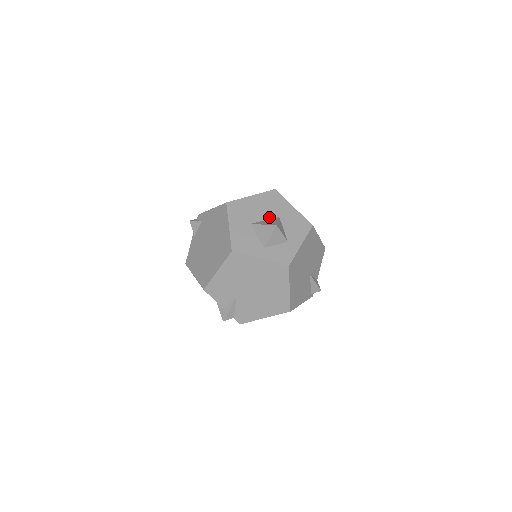
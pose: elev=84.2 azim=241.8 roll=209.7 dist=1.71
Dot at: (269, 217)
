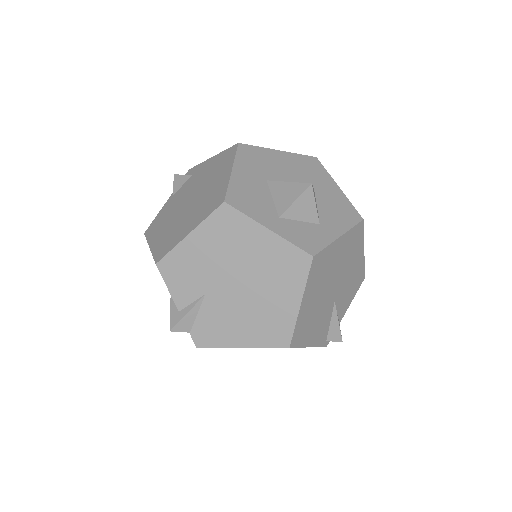
Dot at: occluded
